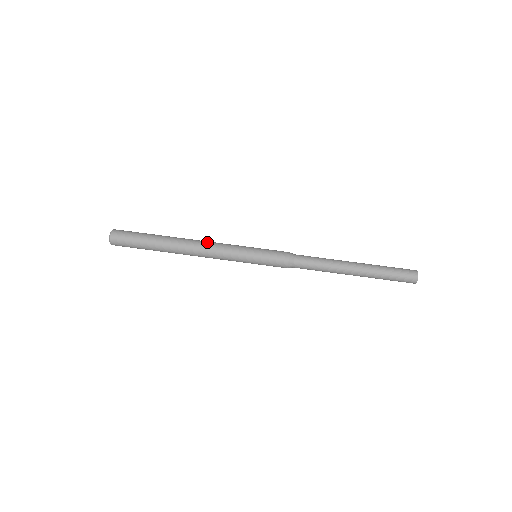
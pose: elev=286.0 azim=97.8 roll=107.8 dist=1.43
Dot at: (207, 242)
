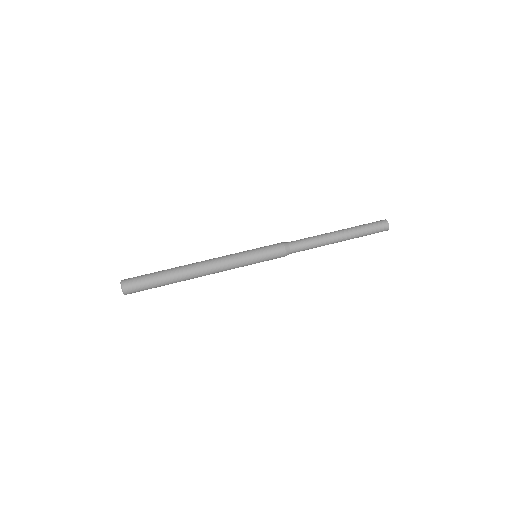
Dot at: (210, 259)
